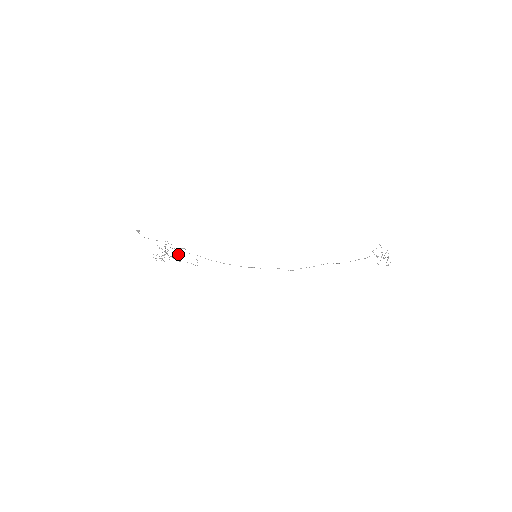
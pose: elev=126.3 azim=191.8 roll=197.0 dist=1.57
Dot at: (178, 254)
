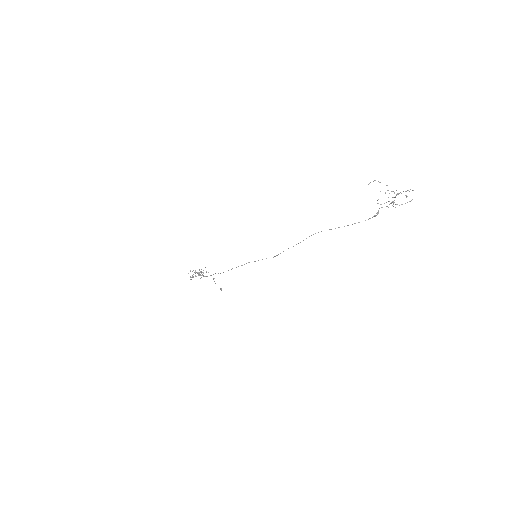
Dot at: occluded
